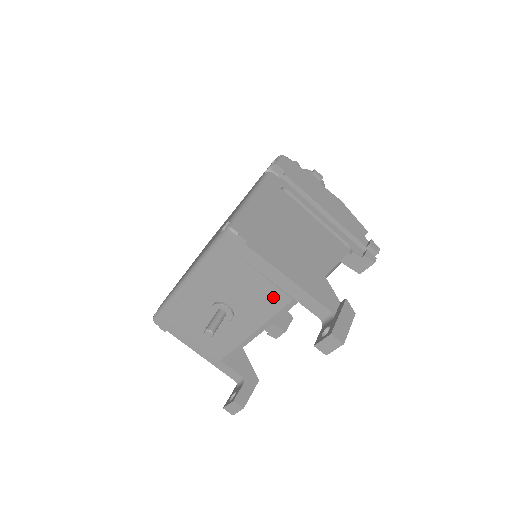
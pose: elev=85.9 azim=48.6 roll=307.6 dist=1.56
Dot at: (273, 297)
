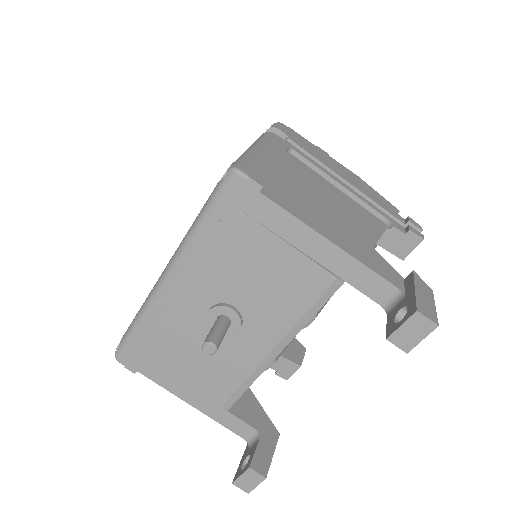
Dot at: (305, 279)
